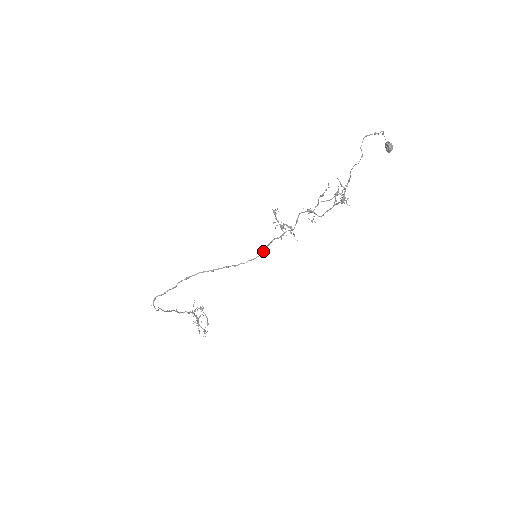
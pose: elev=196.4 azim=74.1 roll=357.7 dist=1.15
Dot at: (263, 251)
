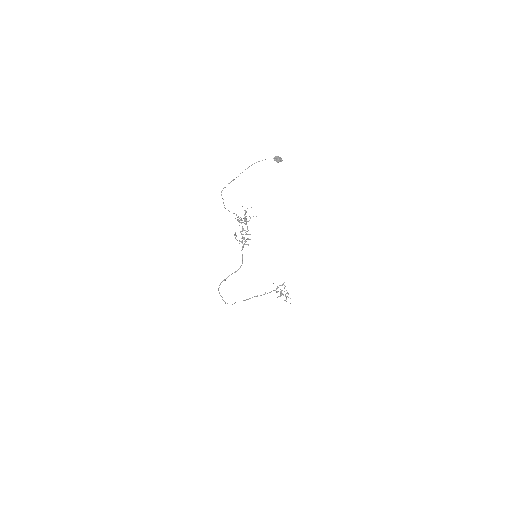
Dot at: (242, 259)
